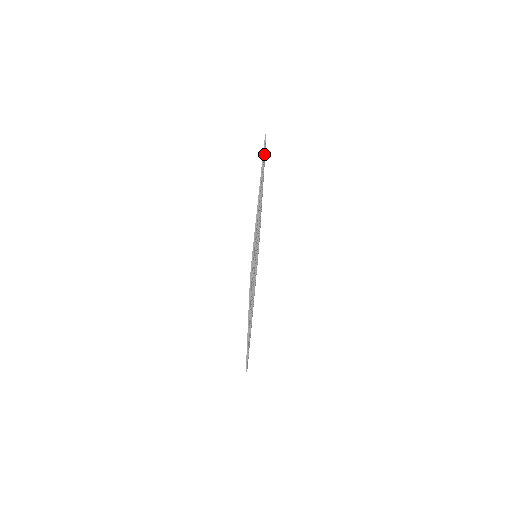
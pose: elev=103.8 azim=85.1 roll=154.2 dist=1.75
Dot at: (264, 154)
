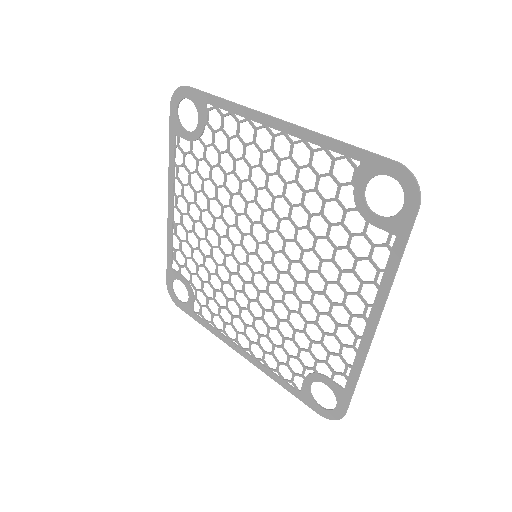
Dot at: (205, 105)
